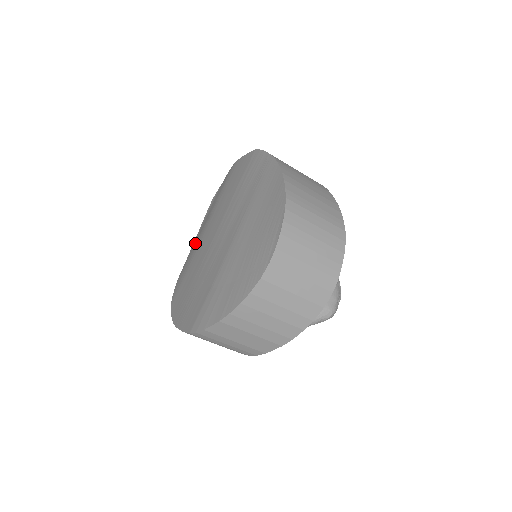
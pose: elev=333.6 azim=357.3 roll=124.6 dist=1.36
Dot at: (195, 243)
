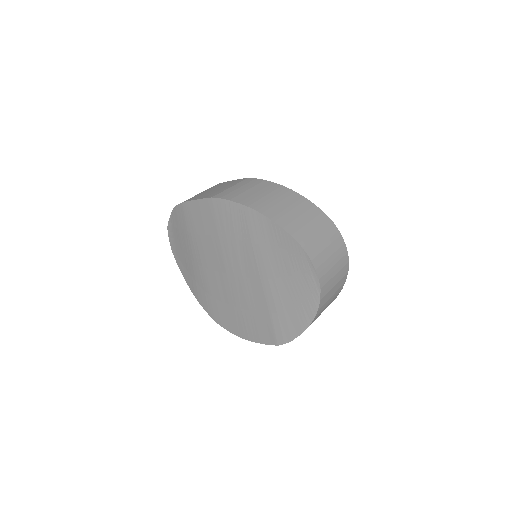
Dot at: (190, 272)
